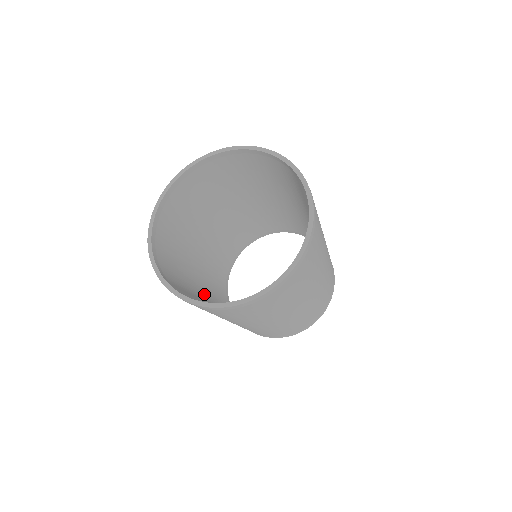
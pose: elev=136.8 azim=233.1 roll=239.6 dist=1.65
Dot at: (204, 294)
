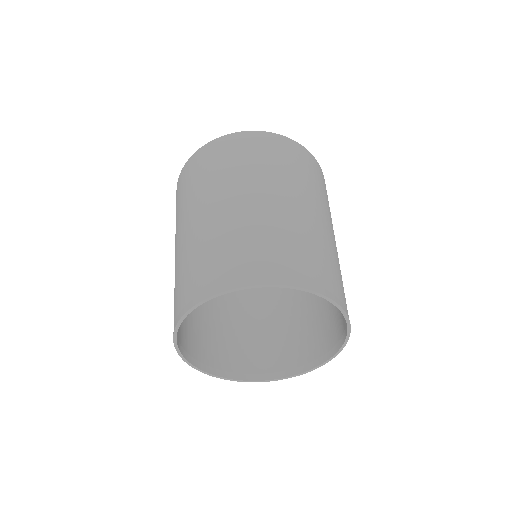
Dot at: (223, 210)
